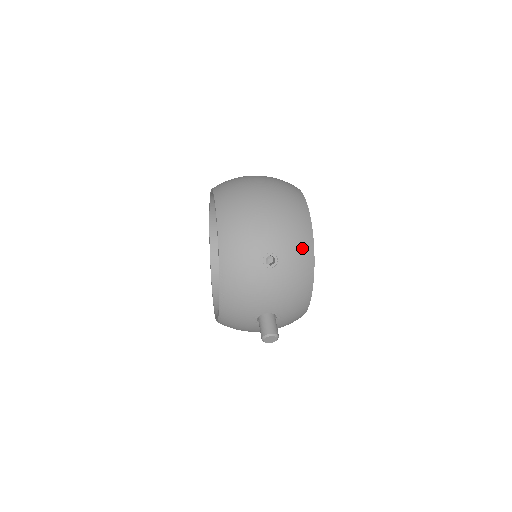
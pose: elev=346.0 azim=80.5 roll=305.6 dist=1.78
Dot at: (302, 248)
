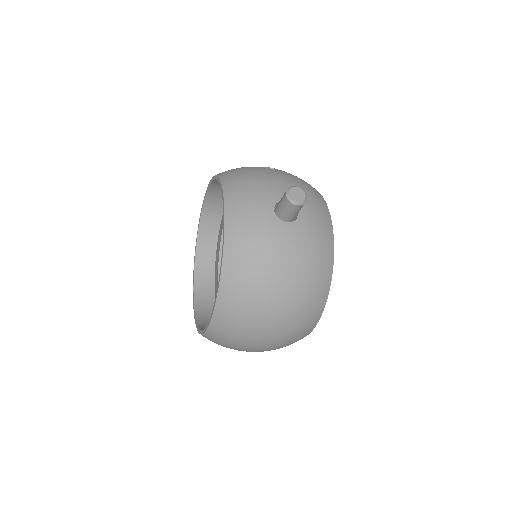
Dot at: occluded
